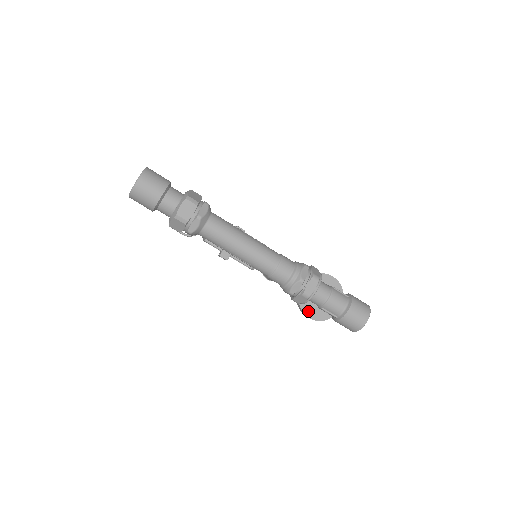
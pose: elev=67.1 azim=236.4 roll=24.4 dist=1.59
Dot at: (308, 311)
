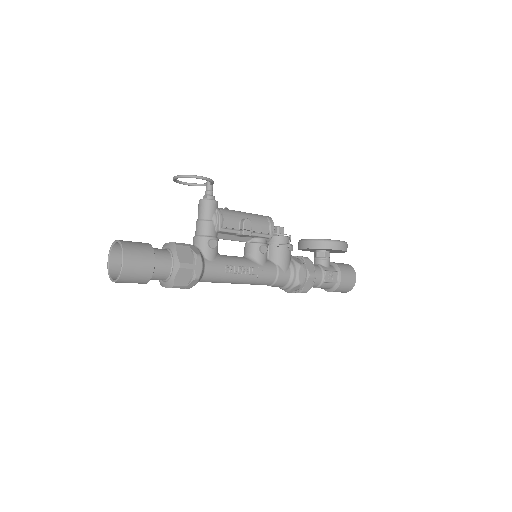
Dot at: (306, 250)
